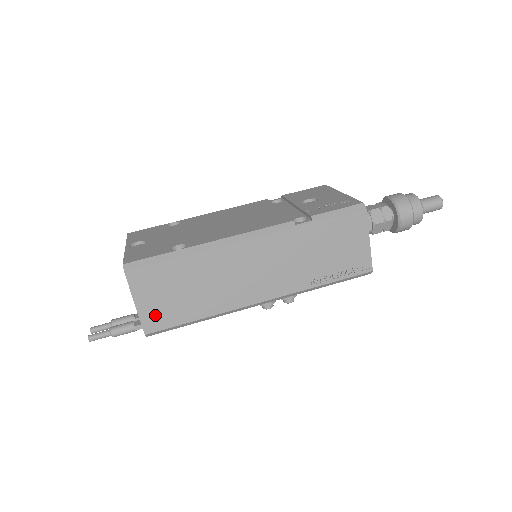
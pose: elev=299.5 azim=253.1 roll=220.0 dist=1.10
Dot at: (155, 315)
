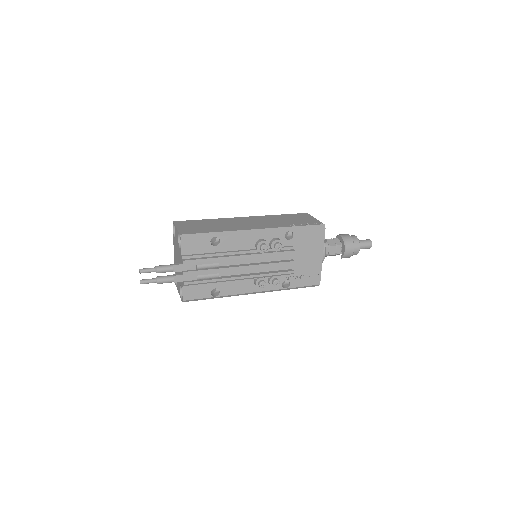
Dot at: (188, 230)
